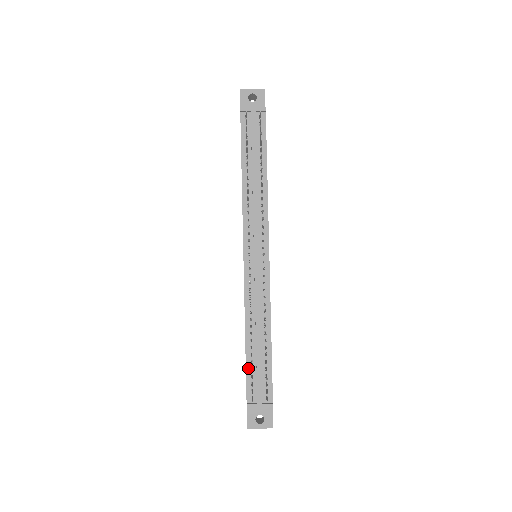
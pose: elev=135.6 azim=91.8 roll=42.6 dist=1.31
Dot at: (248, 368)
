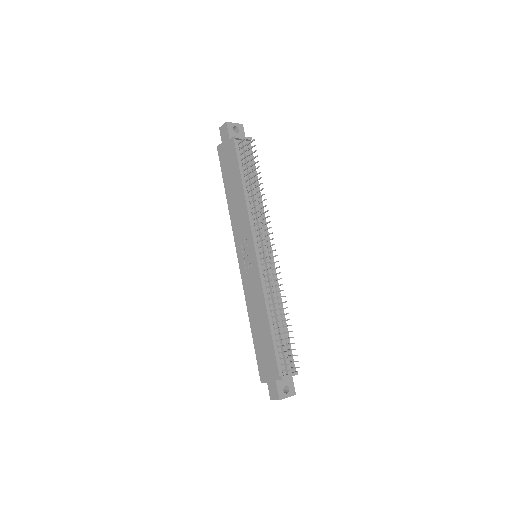
Dot at: (275, 346)
